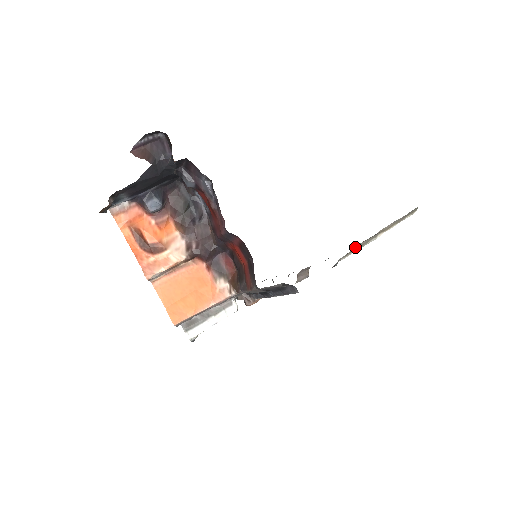
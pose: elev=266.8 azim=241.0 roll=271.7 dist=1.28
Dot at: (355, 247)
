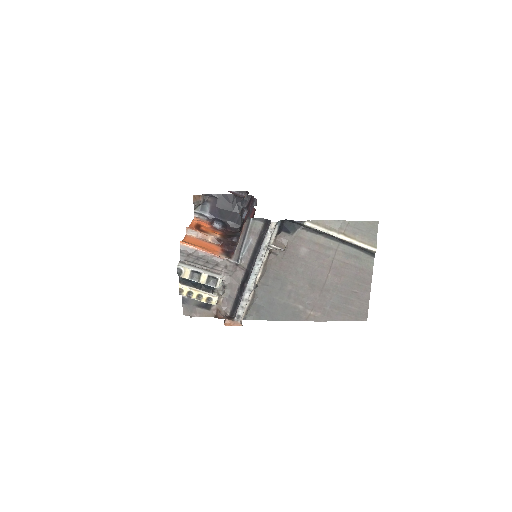
Dot at: (320, 223)
